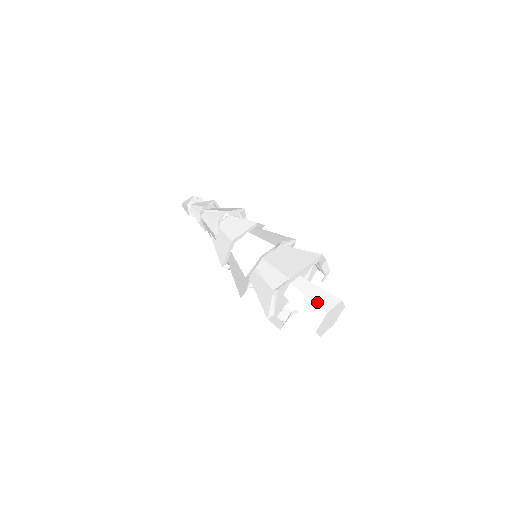
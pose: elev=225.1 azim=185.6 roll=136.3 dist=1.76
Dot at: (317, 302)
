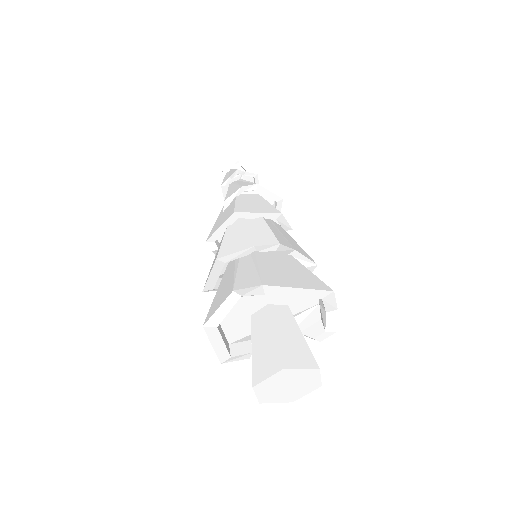
Dot at: (282, 347)
